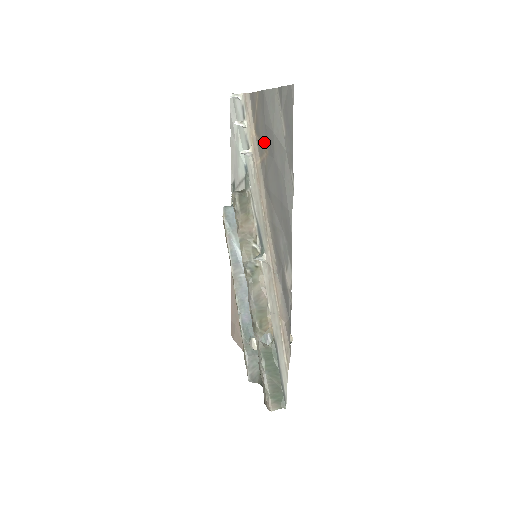
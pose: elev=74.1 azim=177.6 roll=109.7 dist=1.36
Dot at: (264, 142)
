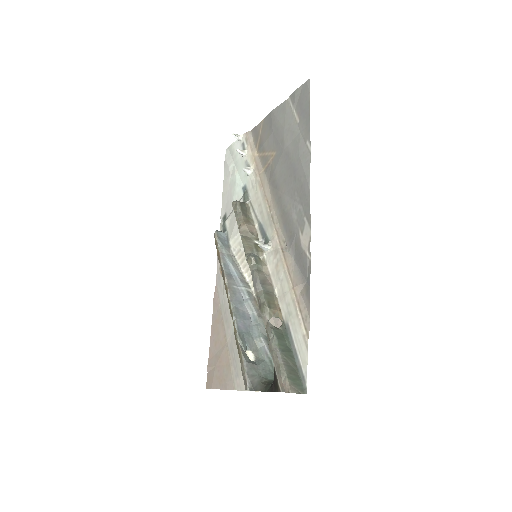
Dot at: (270, 149)
